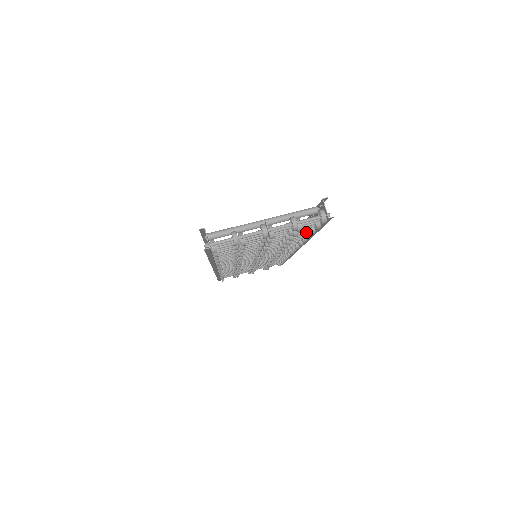
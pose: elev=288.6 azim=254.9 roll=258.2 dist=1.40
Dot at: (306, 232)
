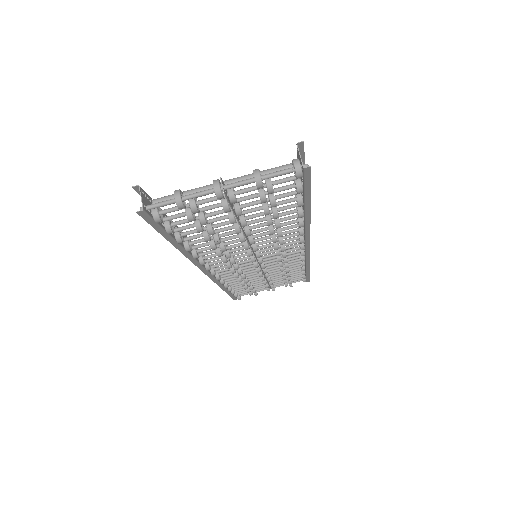
Dot at: occluded
